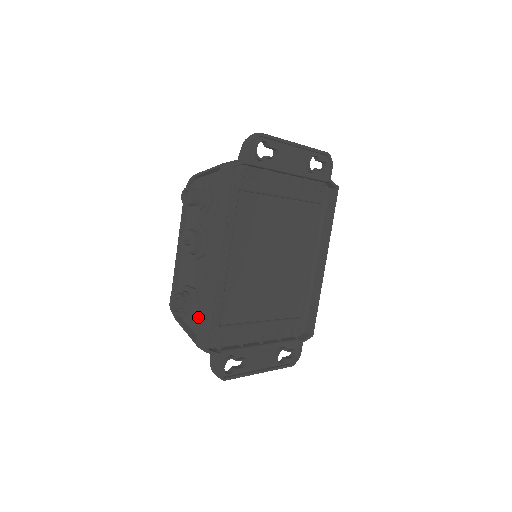
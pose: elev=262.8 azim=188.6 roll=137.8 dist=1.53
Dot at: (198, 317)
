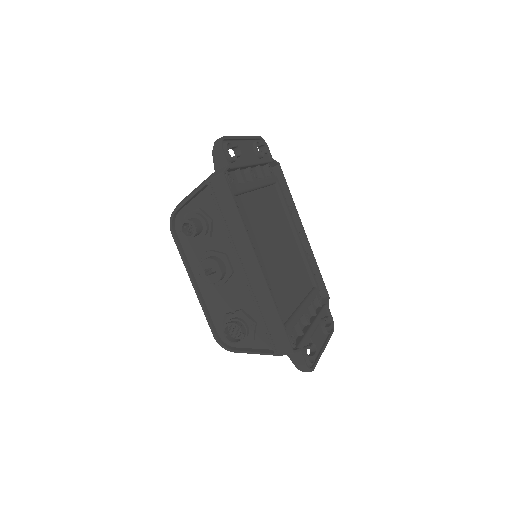
Dot at: (258, 332)
